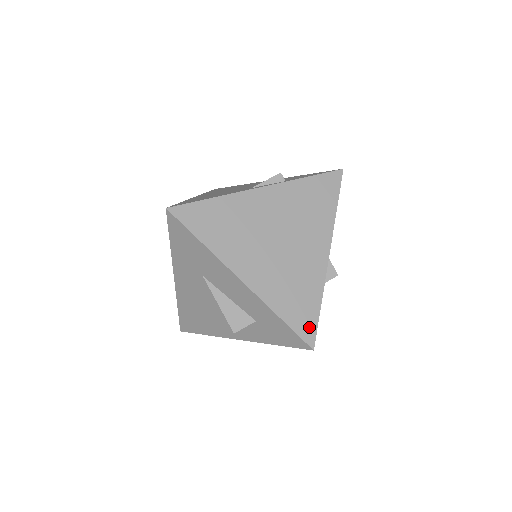
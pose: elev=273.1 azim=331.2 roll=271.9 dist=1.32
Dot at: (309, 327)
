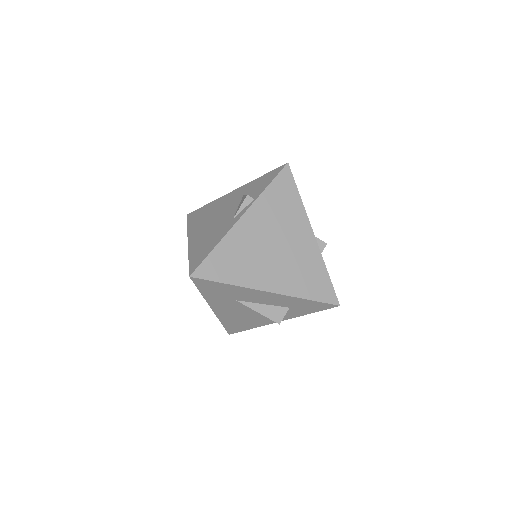
Dot at: (329, 293)
